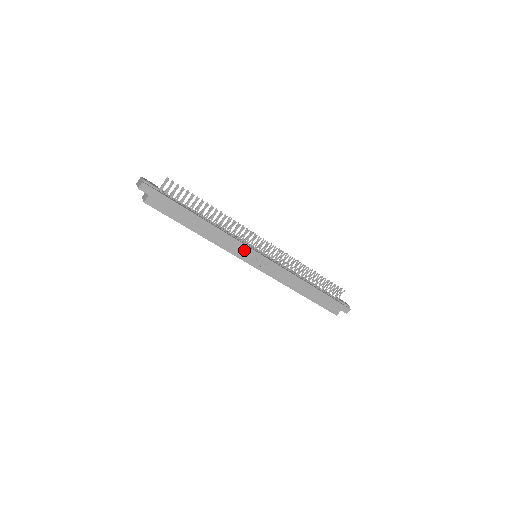
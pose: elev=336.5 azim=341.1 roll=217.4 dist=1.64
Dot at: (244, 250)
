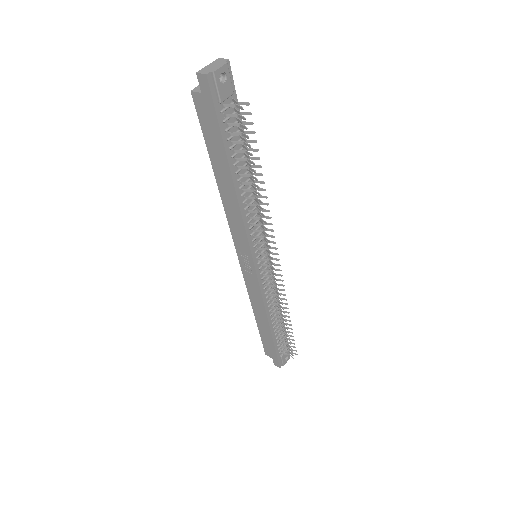
Dot at: (244, 244)
